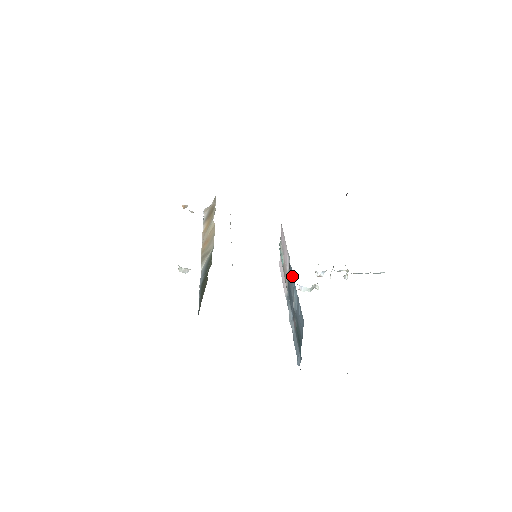
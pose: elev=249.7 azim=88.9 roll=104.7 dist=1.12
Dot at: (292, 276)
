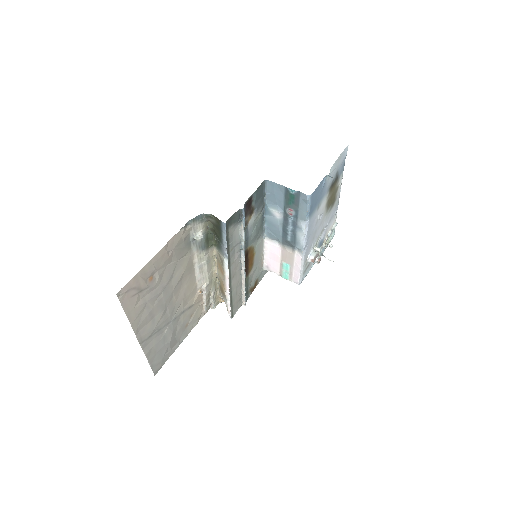
Dot at: (267, 221)
